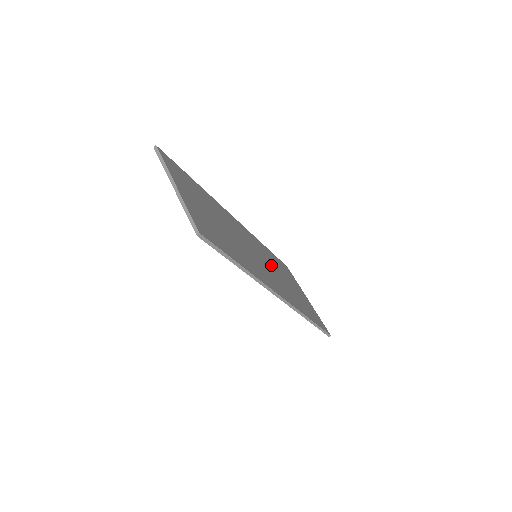
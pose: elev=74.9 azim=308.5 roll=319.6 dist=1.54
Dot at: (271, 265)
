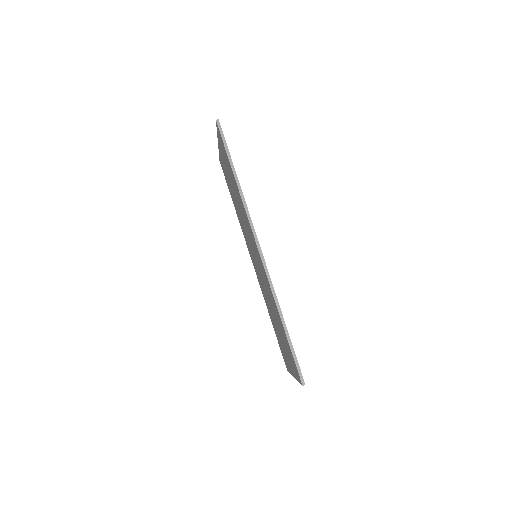
Dot at: occluded
